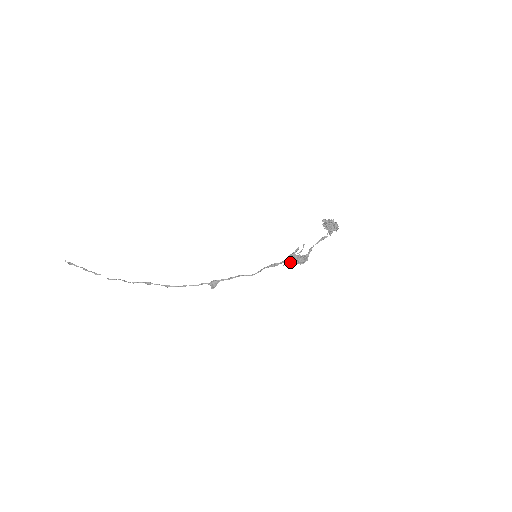
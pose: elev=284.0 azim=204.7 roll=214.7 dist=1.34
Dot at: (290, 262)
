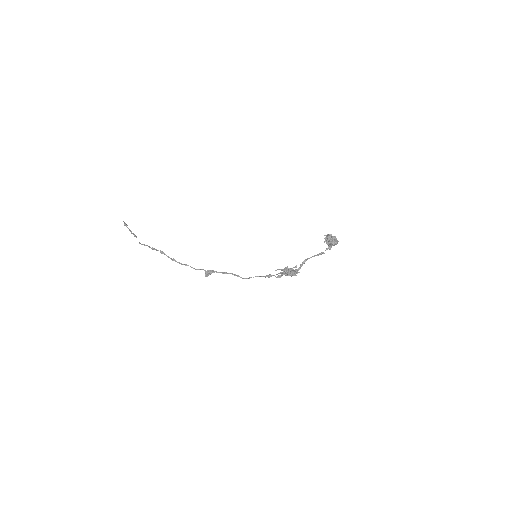
Dot at: (282, 274)
